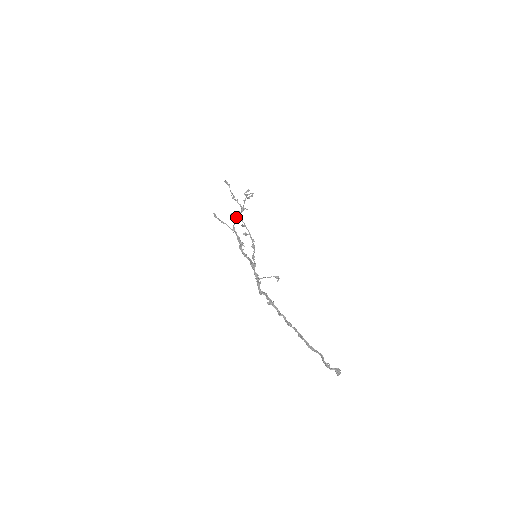
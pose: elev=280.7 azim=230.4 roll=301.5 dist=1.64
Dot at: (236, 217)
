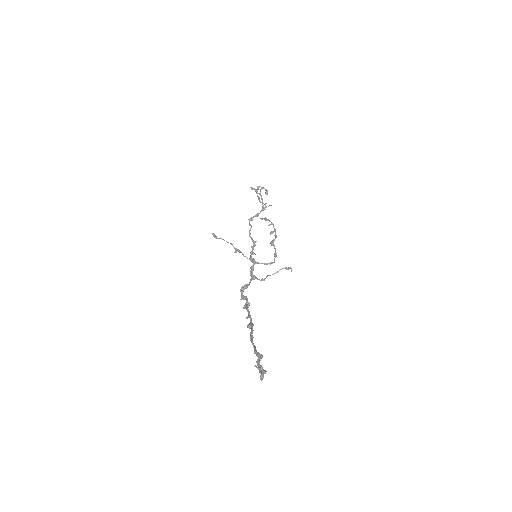
Dot at: (264, 219)
